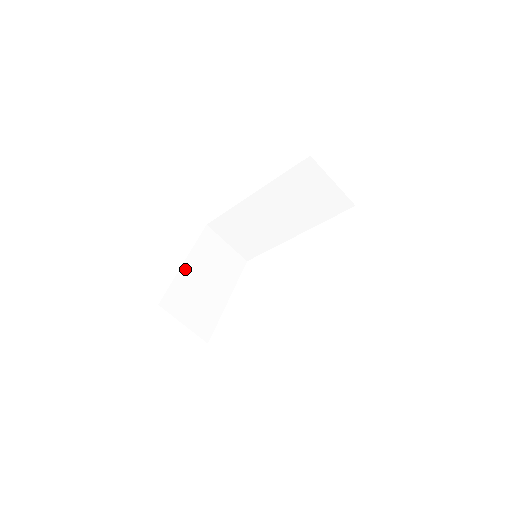
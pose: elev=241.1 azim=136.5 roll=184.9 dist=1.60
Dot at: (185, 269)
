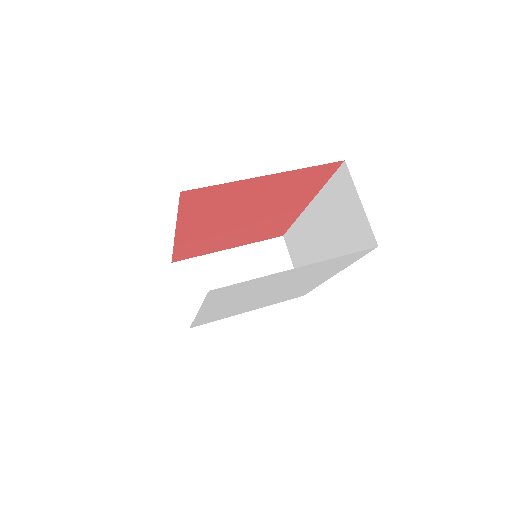
Dot at: (224, 255)
